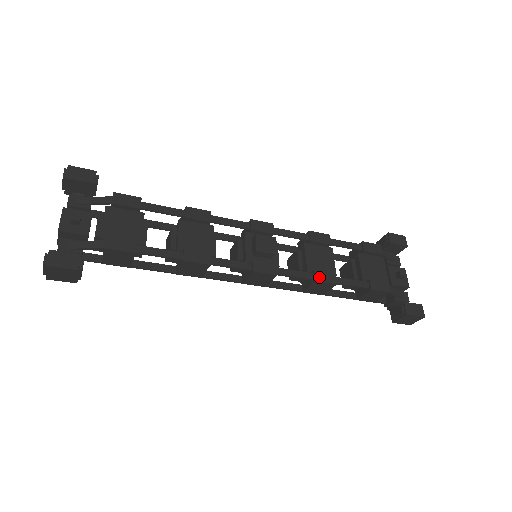
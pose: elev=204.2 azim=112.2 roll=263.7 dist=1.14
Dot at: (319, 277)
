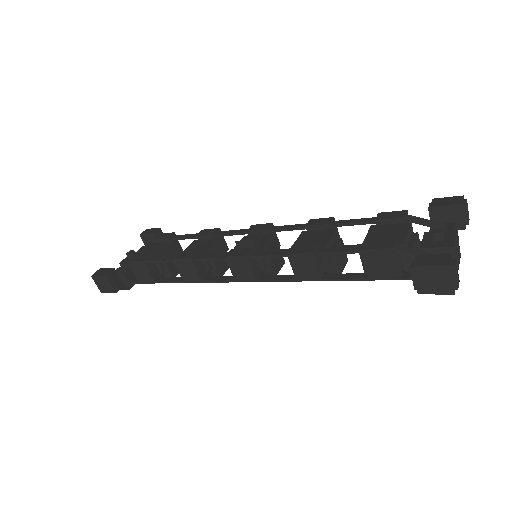
Dot at: (294, 250)
